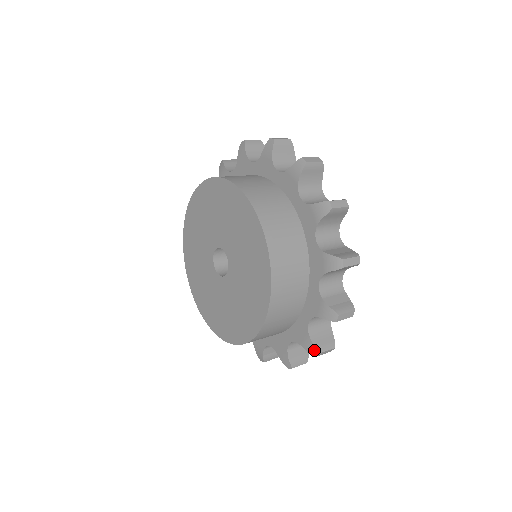
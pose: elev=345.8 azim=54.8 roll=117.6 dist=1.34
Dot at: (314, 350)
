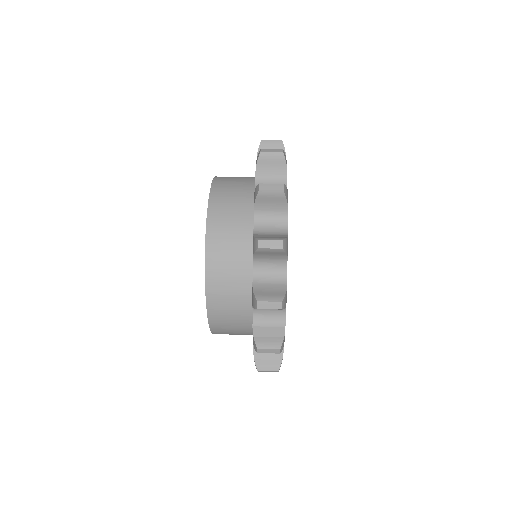
Dot at: (255, 300)
